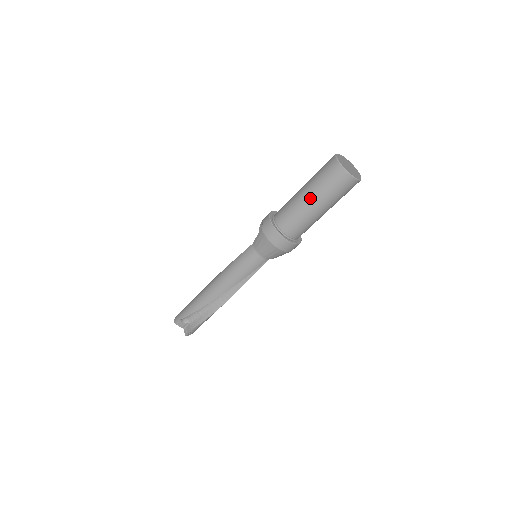
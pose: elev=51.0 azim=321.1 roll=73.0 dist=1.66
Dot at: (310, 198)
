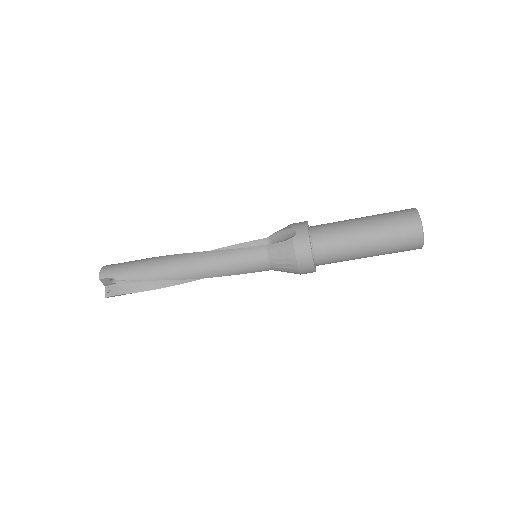
Dot at: (369, 241)
